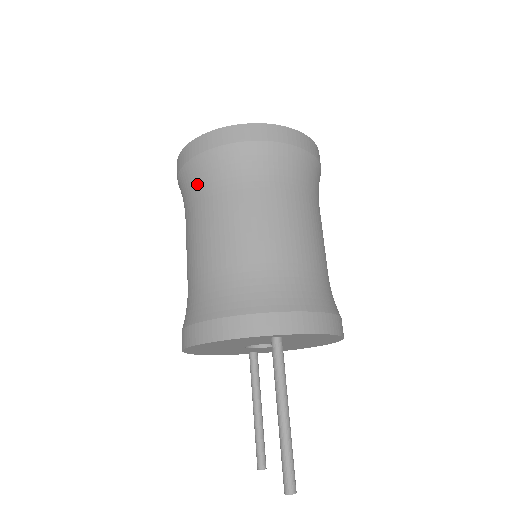
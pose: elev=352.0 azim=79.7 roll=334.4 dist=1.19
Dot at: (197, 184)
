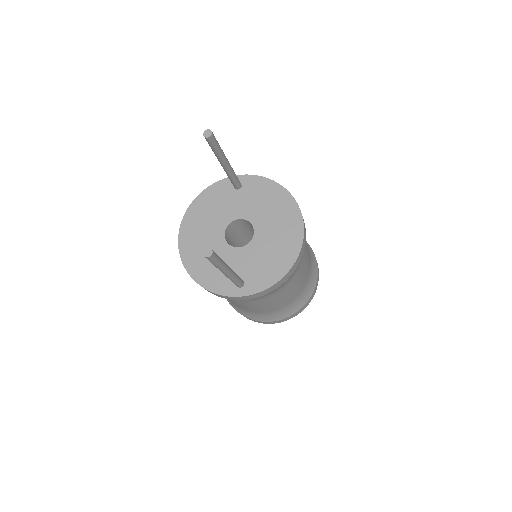
Dot at: occluded
